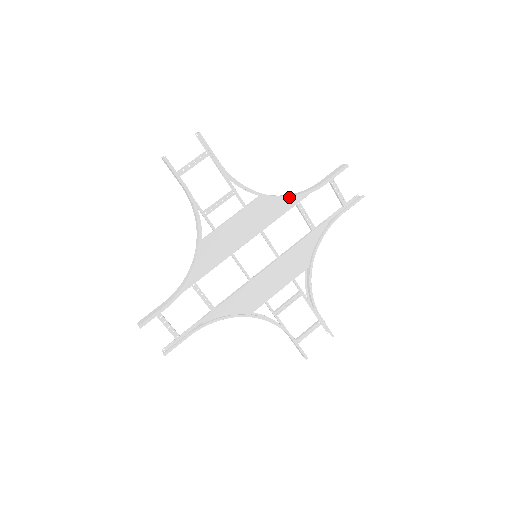
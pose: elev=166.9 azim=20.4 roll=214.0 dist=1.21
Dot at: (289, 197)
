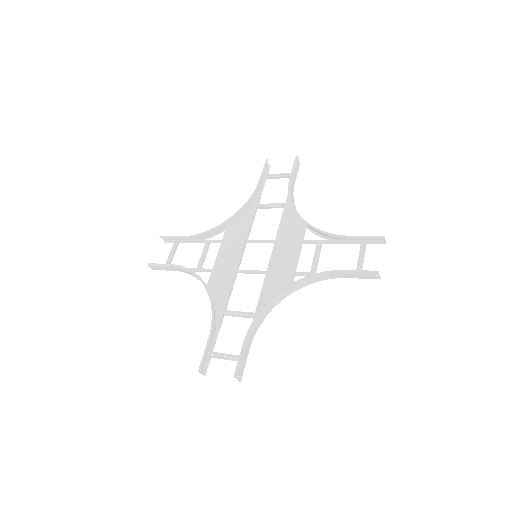
Dot at: (242, 207)
